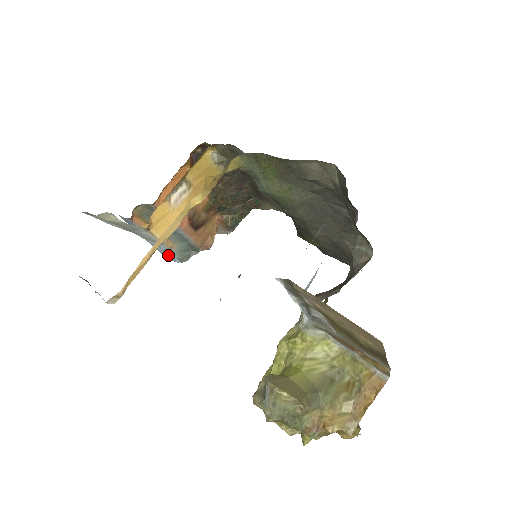
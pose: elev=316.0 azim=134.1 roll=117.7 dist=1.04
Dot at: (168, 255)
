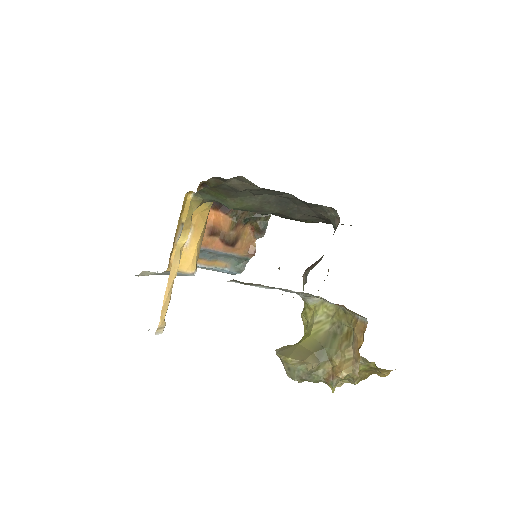
Dot at: (228, 272)
